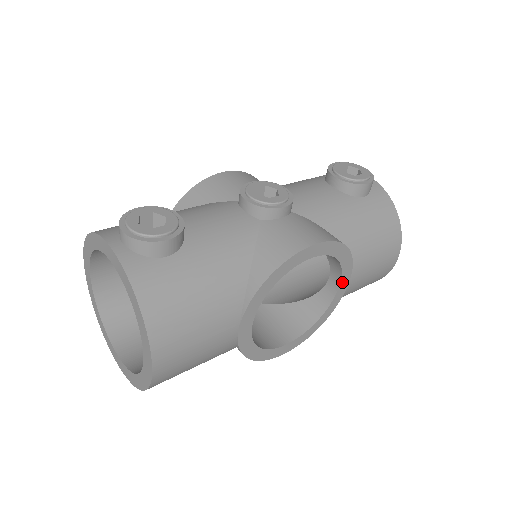
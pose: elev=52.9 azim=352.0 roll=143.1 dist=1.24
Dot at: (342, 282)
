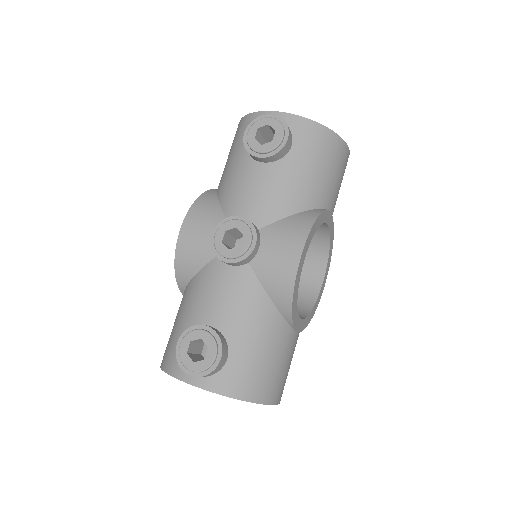
Dot at: (328, 222)
